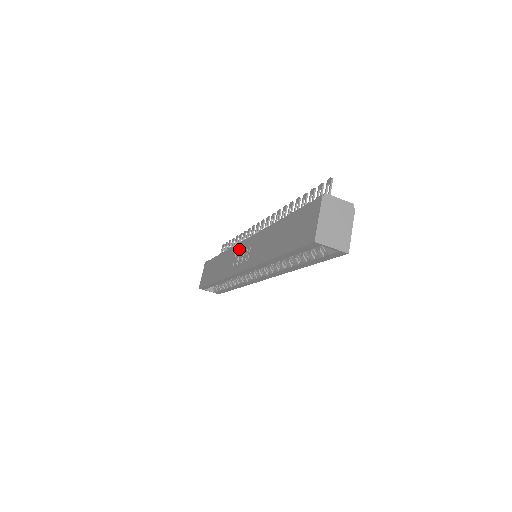
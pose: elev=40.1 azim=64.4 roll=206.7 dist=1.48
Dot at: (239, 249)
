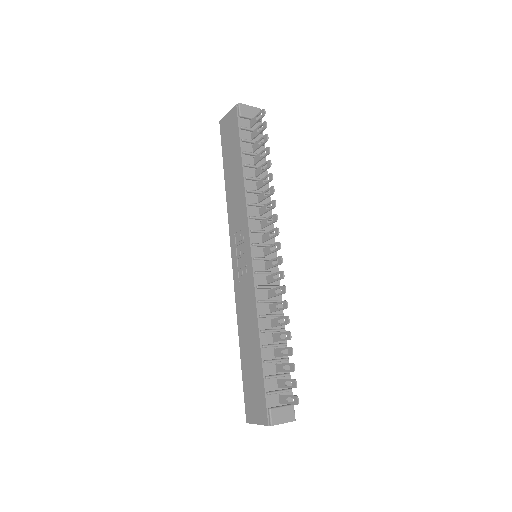
Dot at: (244, 239)
